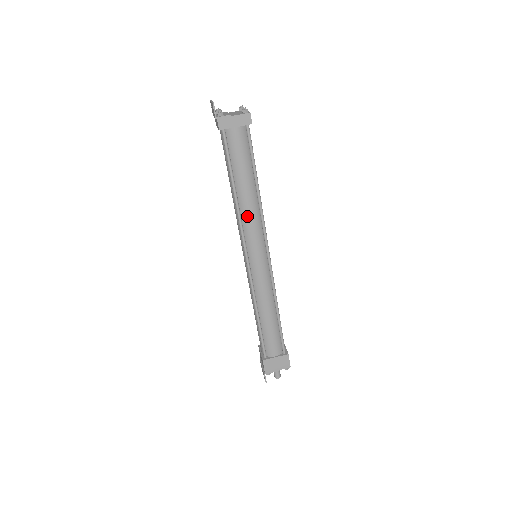
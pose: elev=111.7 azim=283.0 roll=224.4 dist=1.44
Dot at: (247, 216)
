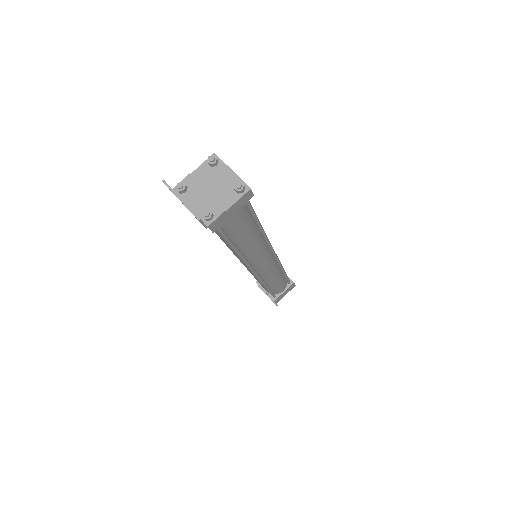
Dot at: (253, 255)
